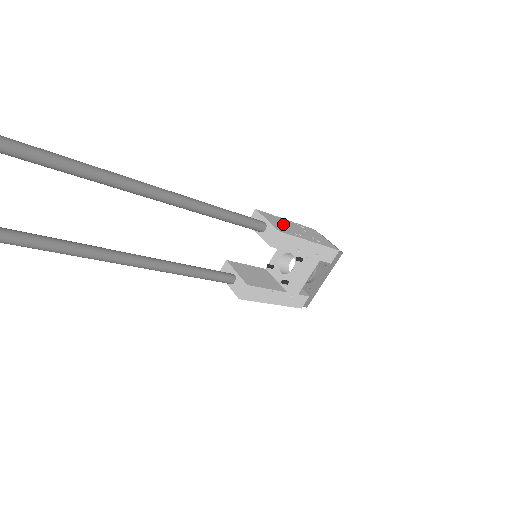
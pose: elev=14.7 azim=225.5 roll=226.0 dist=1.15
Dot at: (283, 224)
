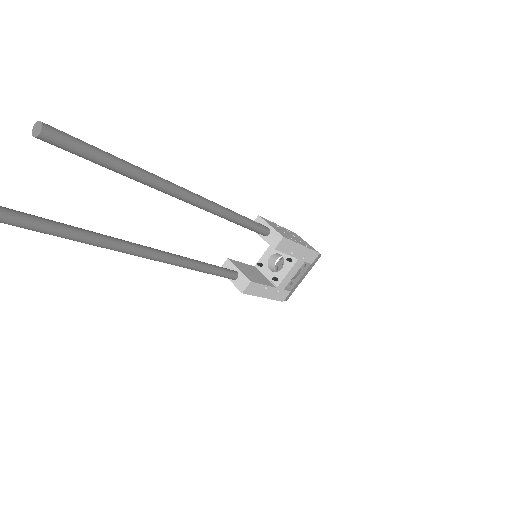
Dot at: (280, 229)
